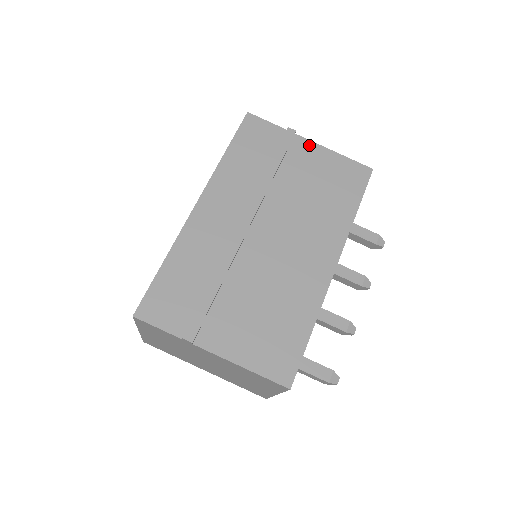
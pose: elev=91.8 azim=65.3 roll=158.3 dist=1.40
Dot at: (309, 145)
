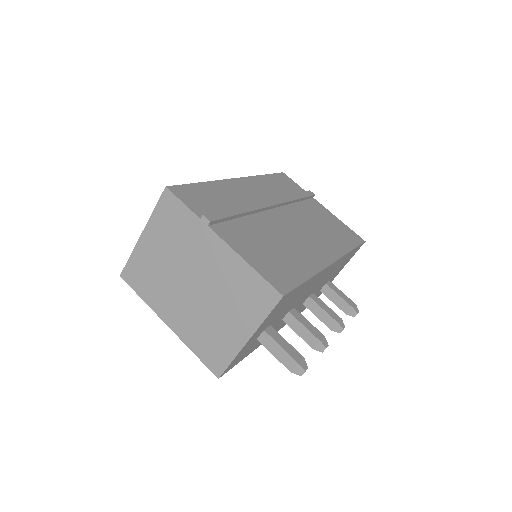
Dot at: (322, 207)
